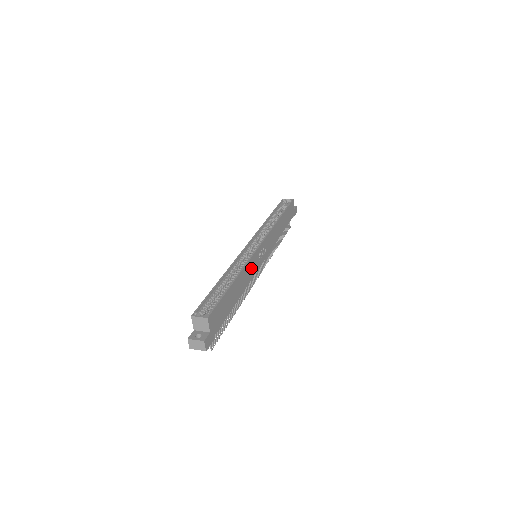
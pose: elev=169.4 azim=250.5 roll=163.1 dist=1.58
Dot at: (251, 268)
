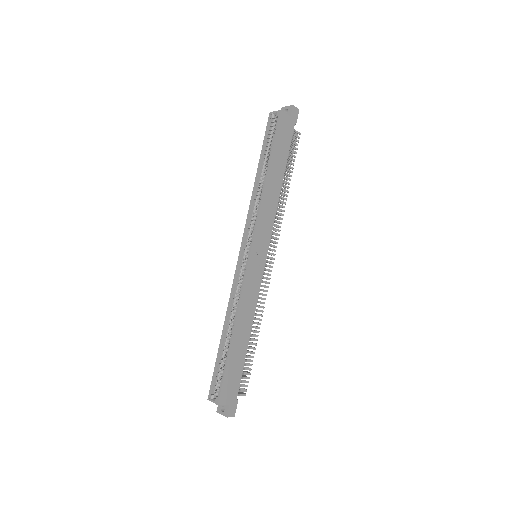
Dot at: (250, 292)
